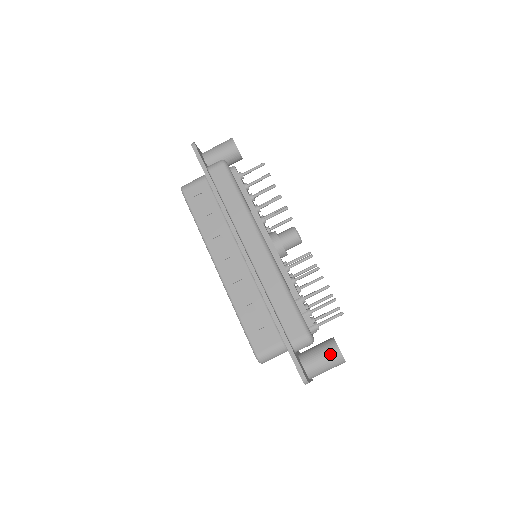
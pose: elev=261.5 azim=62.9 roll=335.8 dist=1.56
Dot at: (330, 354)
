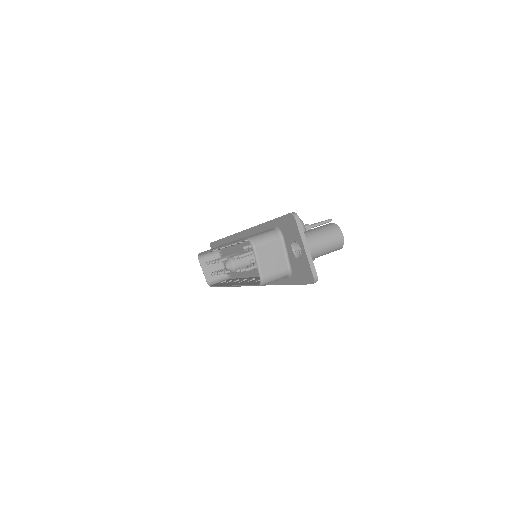
Dot at: (322, 226)
